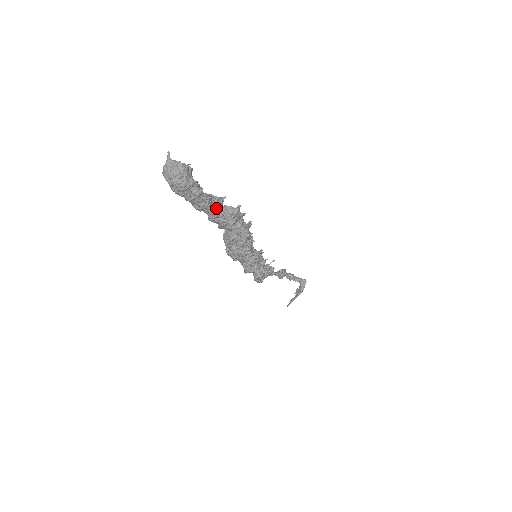
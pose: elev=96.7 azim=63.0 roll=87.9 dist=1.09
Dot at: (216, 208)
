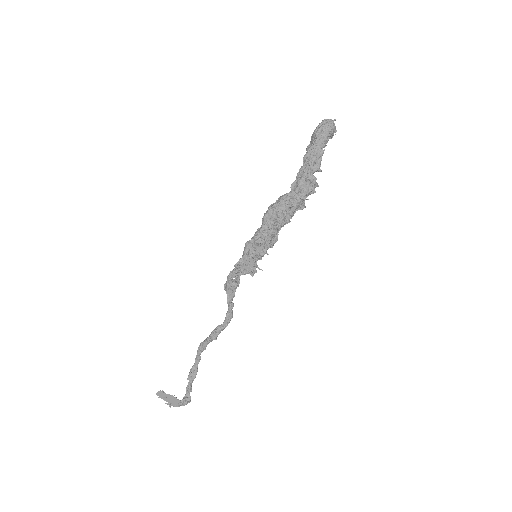
Dot at: (313, 166)
